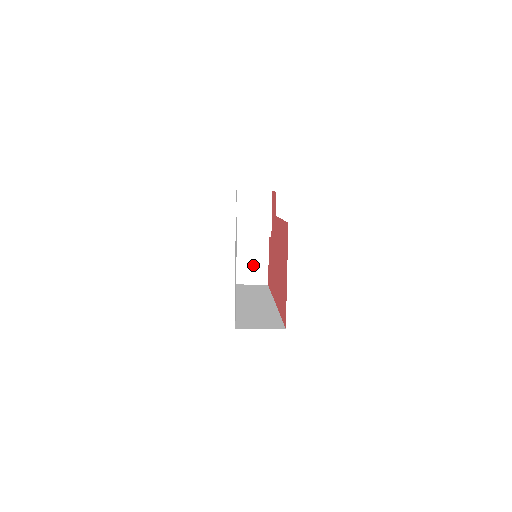
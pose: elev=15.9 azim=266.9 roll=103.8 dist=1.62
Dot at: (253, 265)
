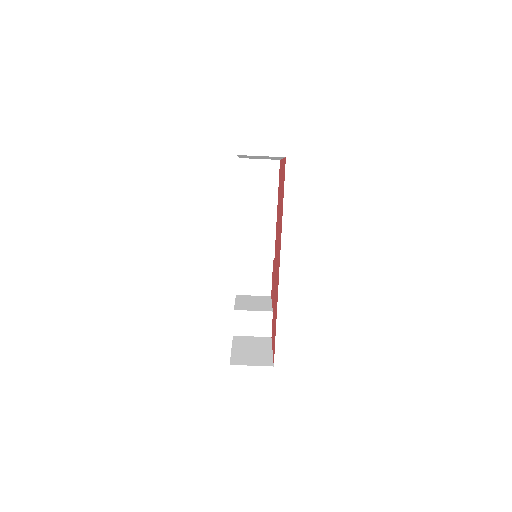
Dot at: (253, 353)
